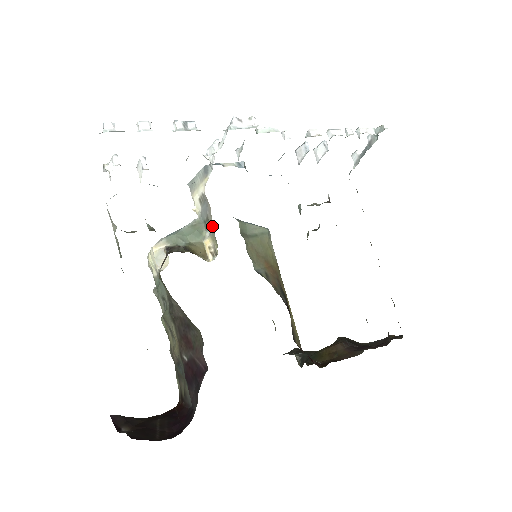
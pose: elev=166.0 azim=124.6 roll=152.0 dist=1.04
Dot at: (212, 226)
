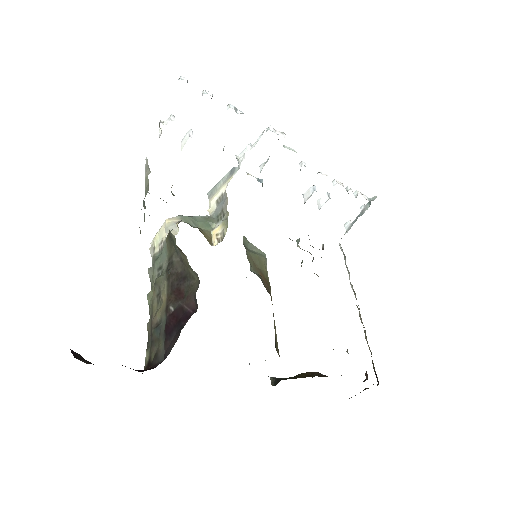
Dot at: (225, 215)
